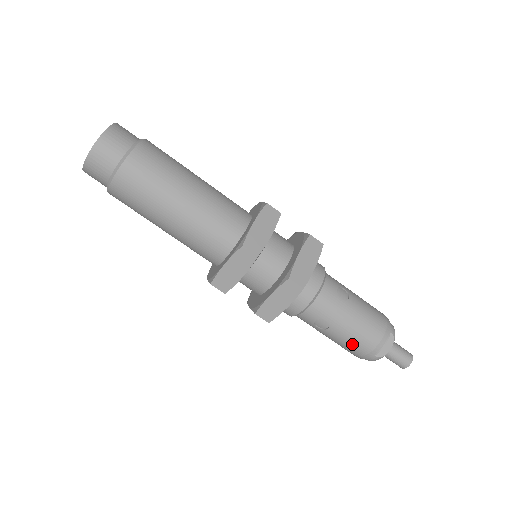
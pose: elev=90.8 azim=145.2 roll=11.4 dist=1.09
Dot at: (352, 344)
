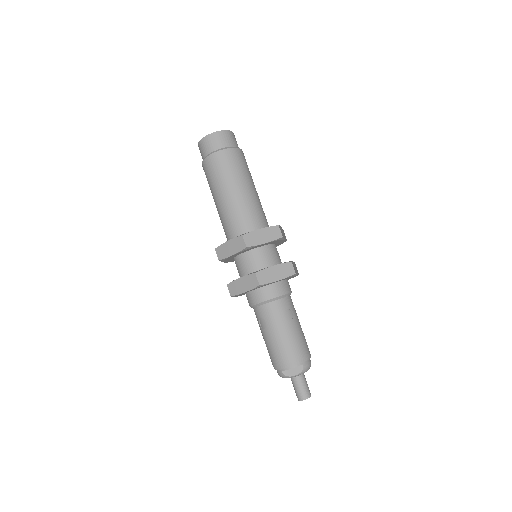
Dot at: (272, 351)
